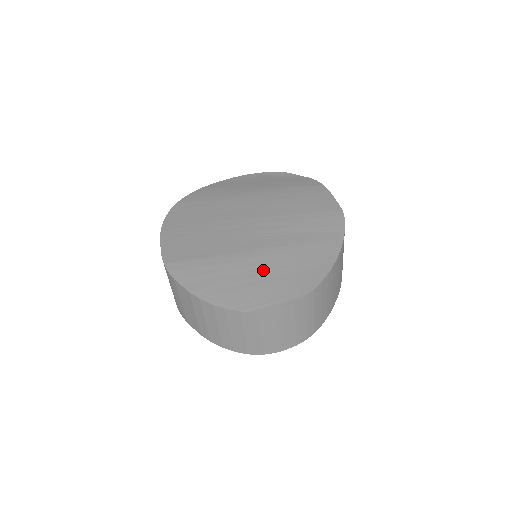
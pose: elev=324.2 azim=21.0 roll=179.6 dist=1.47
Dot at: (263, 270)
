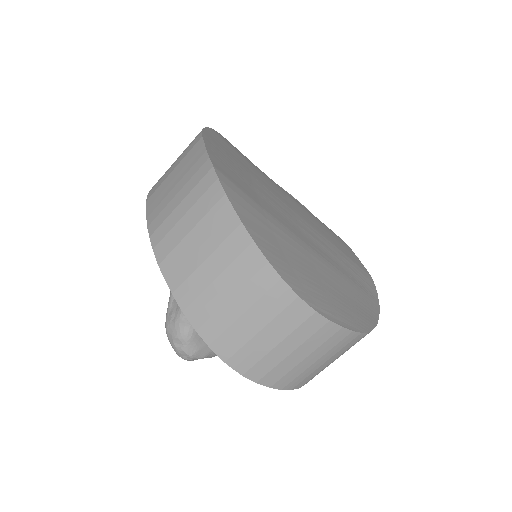
Dot at: (317, 271)
